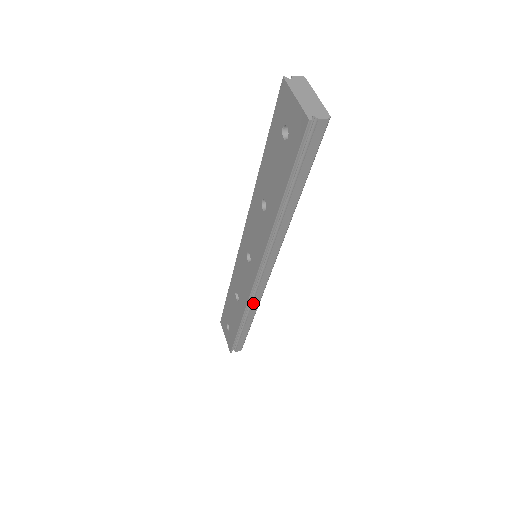
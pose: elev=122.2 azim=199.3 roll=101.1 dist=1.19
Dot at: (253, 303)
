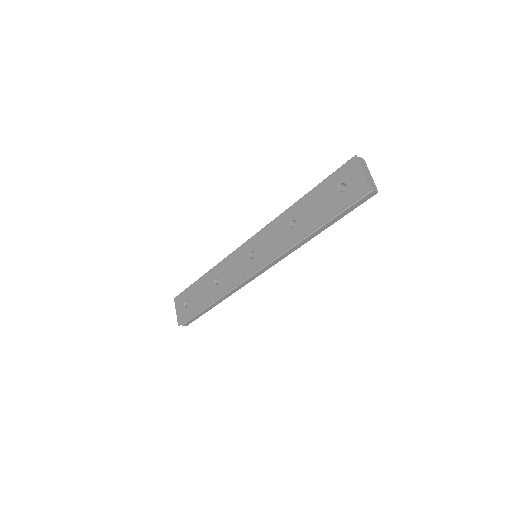
Dot at: (233, 290)
